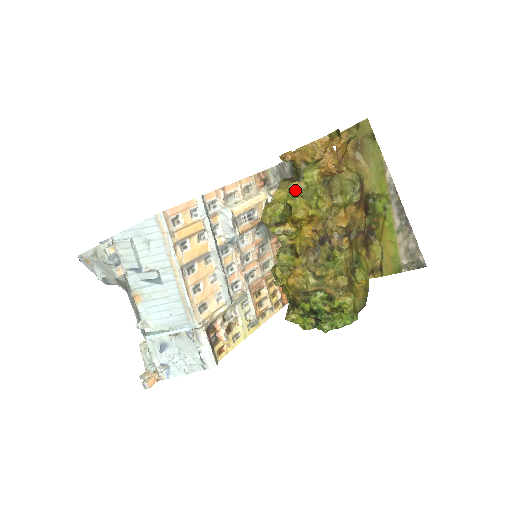
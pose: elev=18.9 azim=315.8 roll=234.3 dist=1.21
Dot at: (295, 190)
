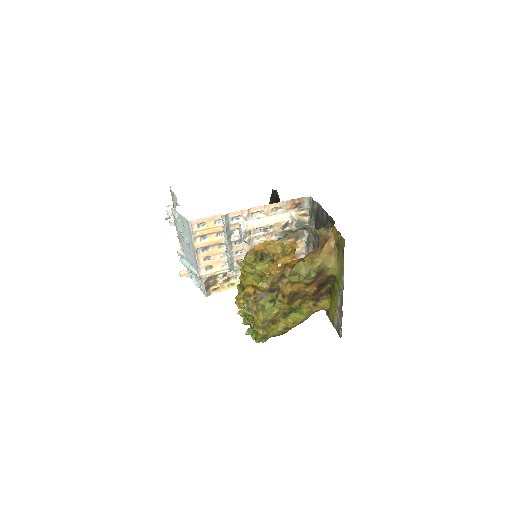
Dot at: (247, 271)
